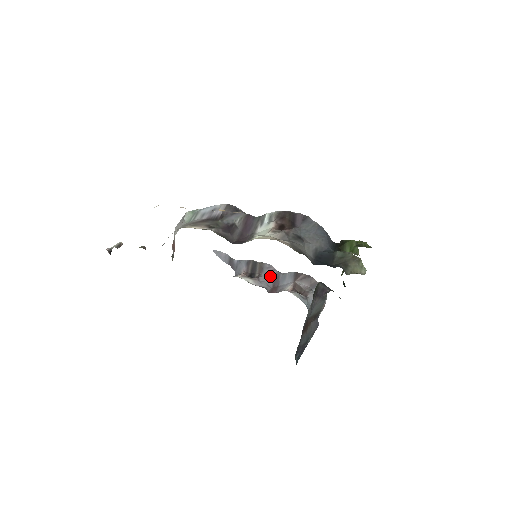
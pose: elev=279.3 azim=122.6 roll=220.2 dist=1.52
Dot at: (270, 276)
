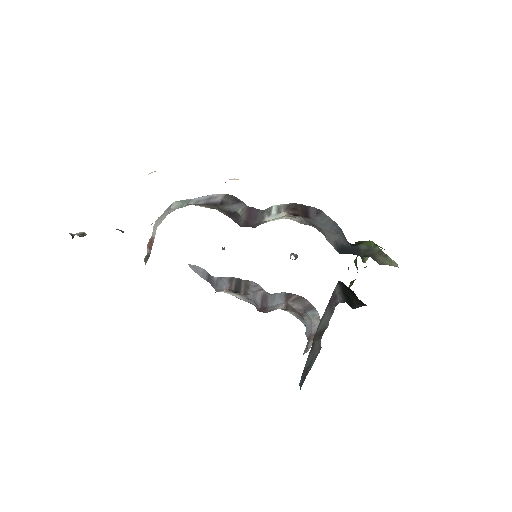
Dot at: (257, 295)
